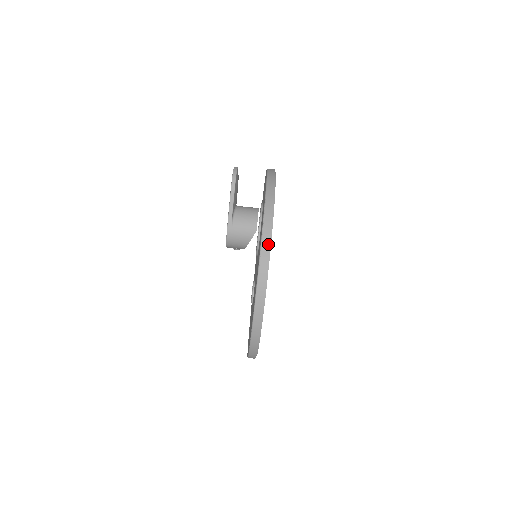
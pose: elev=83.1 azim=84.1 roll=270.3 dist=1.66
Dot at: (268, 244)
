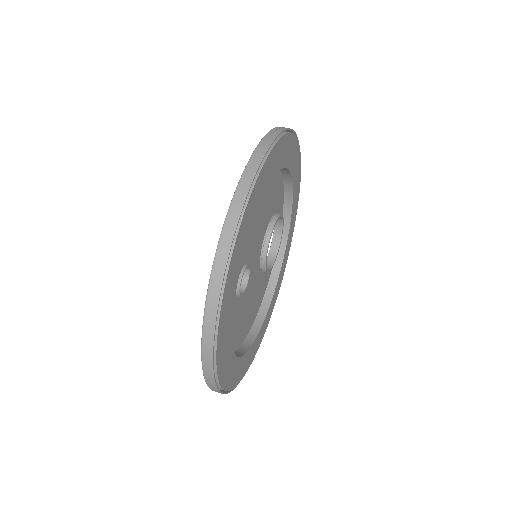
Dot at: occluded
